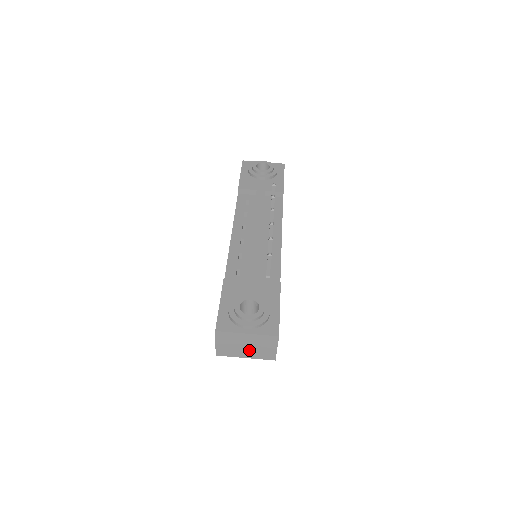
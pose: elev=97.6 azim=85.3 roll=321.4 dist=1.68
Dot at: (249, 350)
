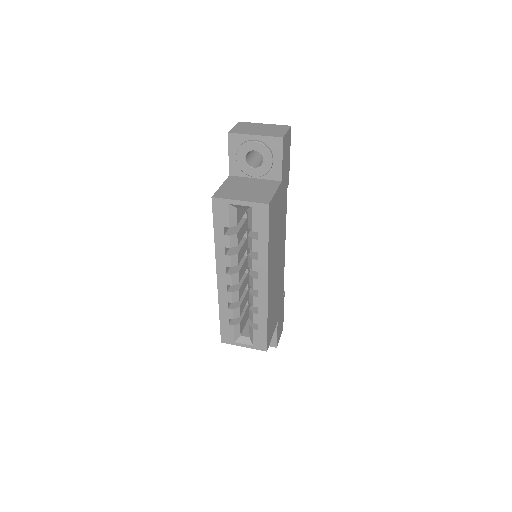
Dot at: (261, 131)
